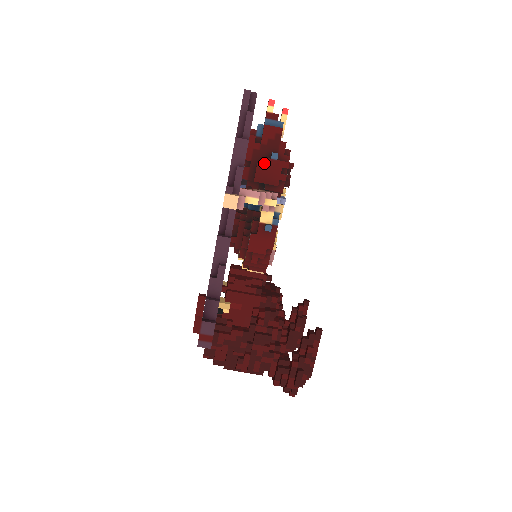
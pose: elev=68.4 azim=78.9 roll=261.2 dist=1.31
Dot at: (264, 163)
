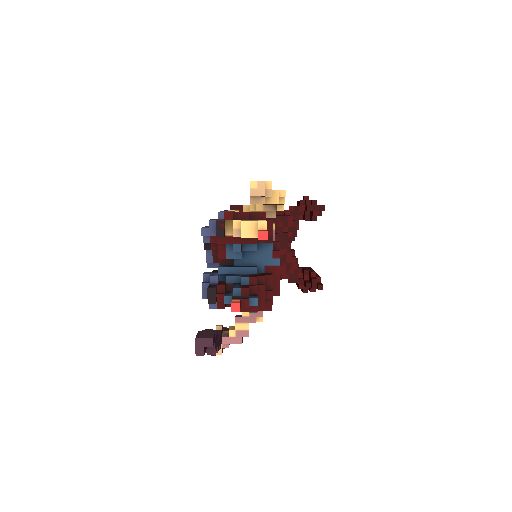
Dot at: occluded
